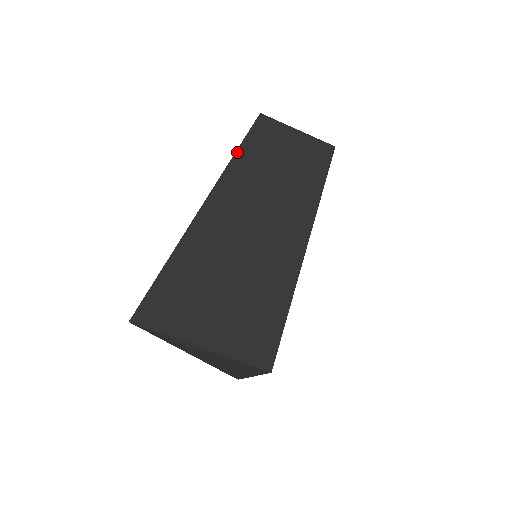
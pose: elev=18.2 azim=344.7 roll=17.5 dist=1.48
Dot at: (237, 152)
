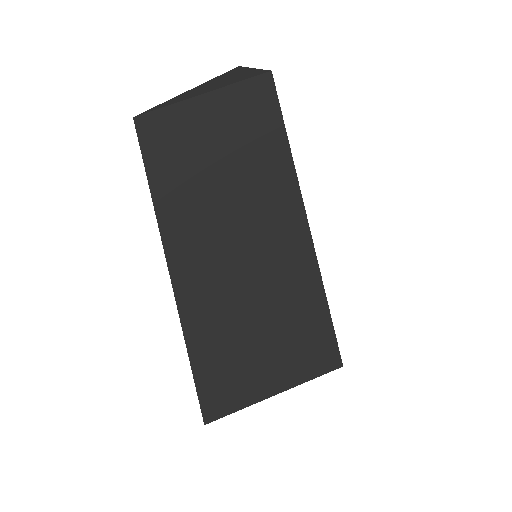
Dot at: (155, 207)
